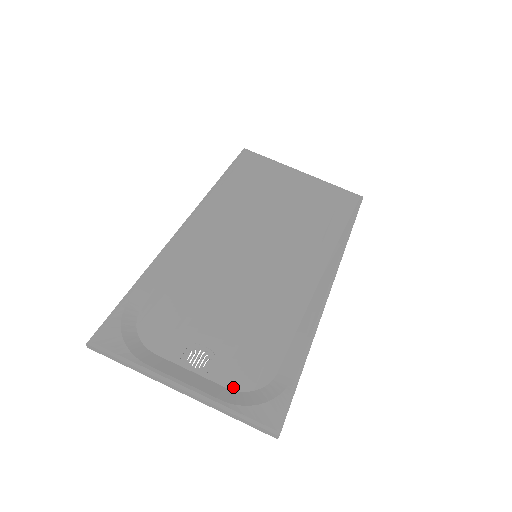
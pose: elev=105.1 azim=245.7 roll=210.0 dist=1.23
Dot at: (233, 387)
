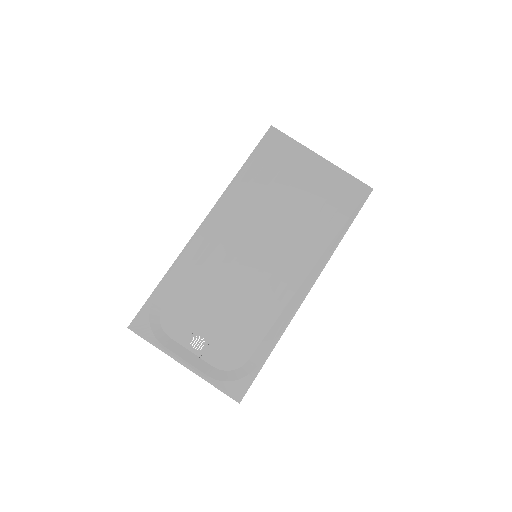
Dot at: (217, 366)
